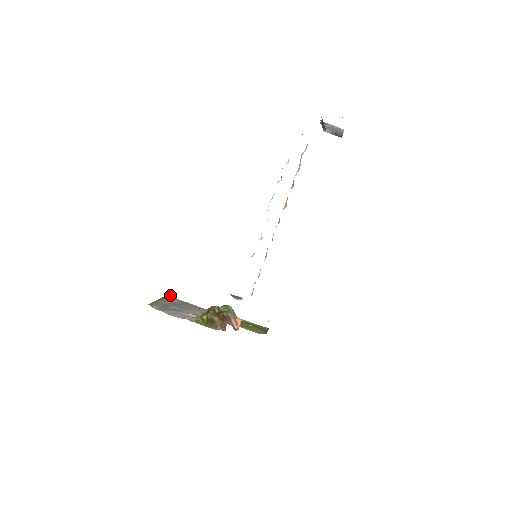
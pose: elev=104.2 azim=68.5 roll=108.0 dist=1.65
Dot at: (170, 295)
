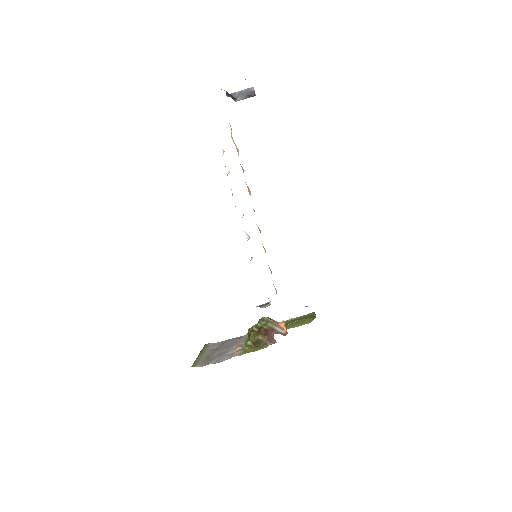
Dot at: (207, 344)
